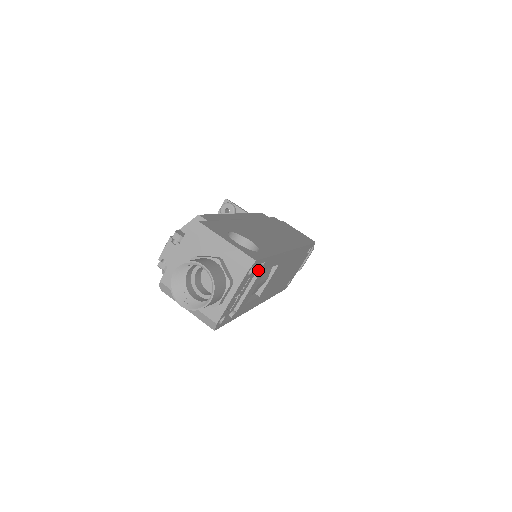
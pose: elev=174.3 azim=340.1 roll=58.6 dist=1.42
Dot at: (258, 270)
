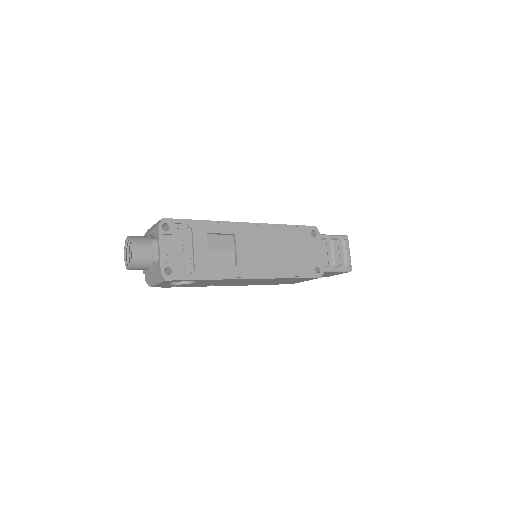
Dot at: (192, 234)
